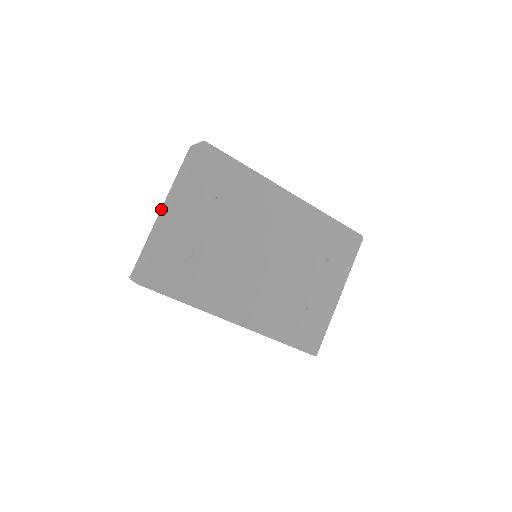
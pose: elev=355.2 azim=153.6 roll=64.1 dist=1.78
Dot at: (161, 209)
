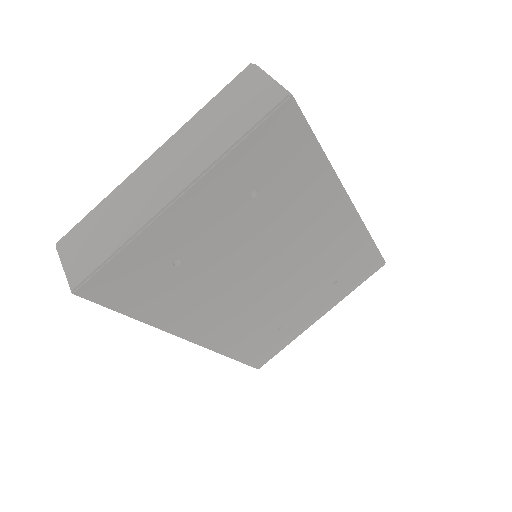
Dot at: (153, 156)
